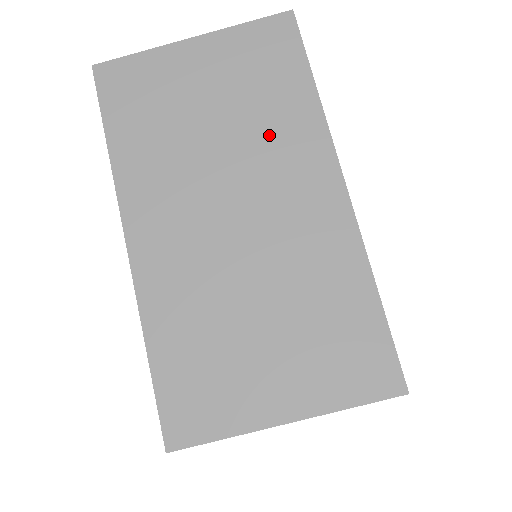
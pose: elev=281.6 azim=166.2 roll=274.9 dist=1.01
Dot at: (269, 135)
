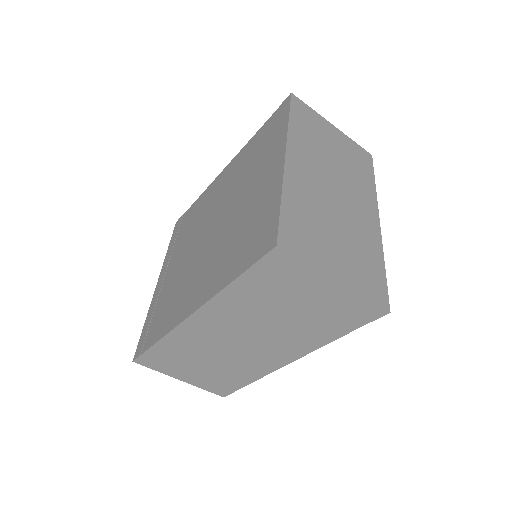
Dot at: (355, 180)
